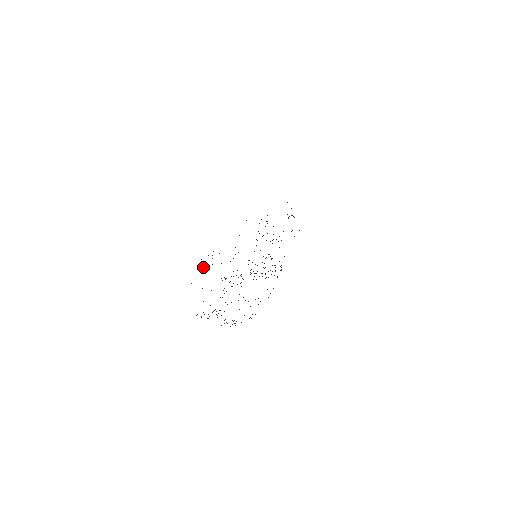
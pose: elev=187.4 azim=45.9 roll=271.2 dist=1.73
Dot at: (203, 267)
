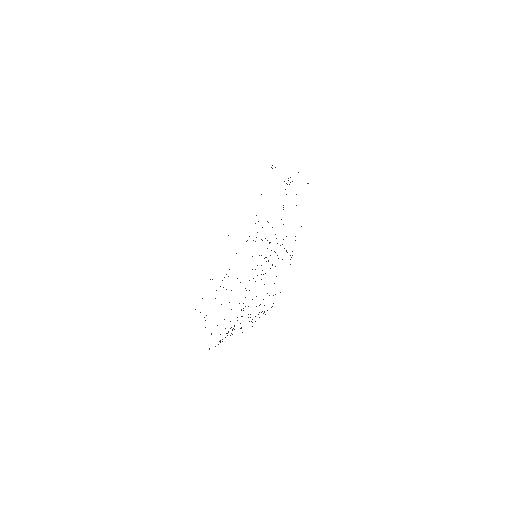
Dot at: occluded
